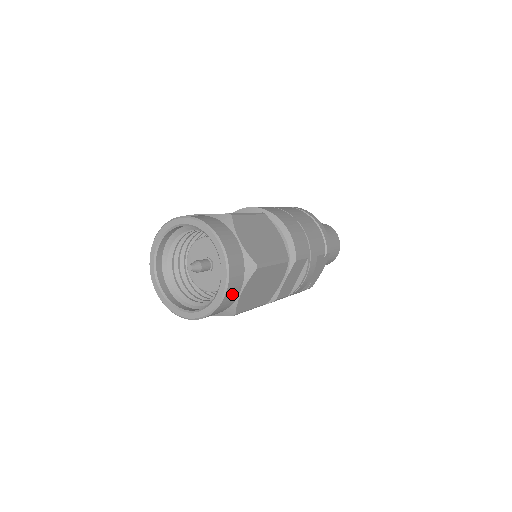
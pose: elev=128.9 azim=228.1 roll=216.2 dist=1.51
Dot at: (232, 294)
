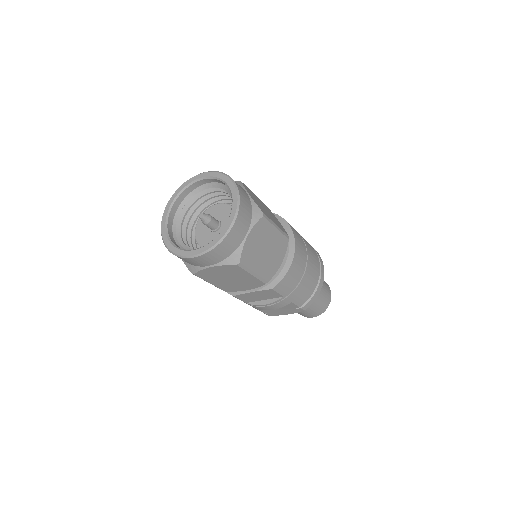
Dot at: (204, 261)
